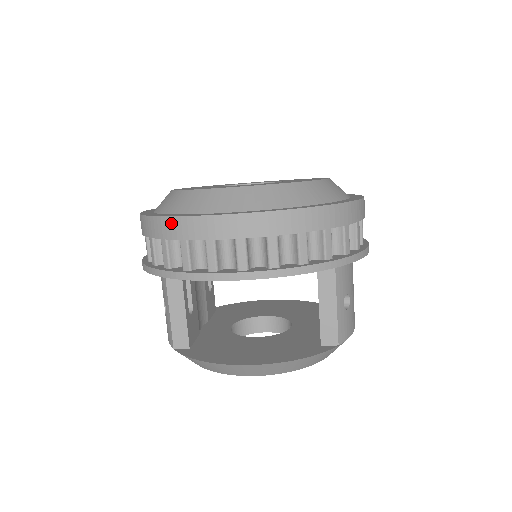
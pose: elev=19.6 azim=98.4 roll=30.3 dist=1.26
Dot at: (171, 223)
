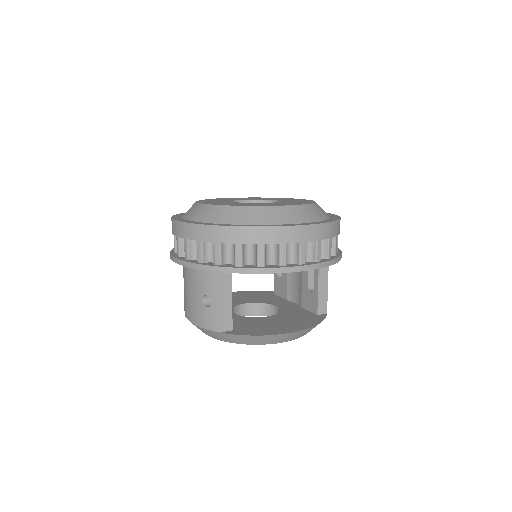
Dot at: (253, 231)
